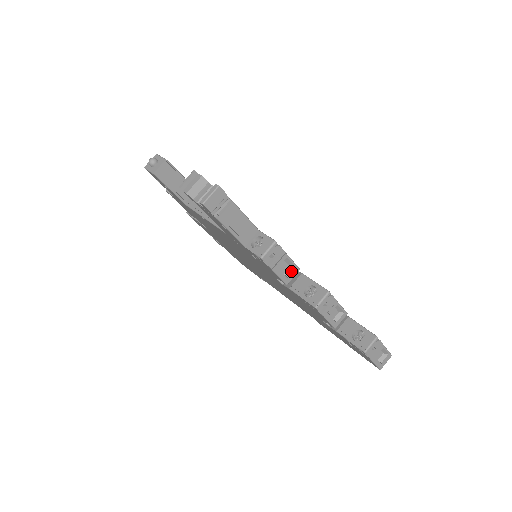
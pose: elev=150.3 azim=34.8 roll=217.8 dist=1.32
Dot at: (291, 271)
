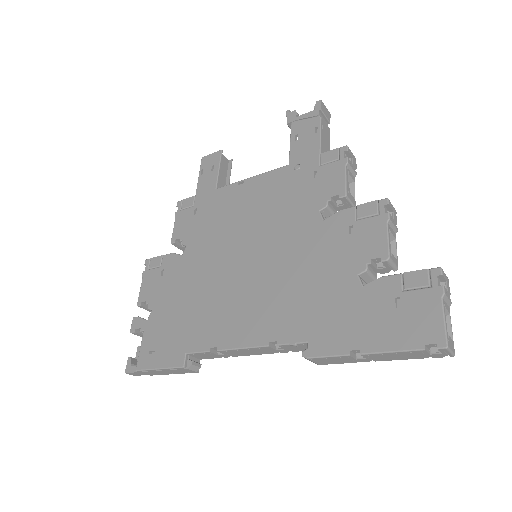
Dot at: (351, 195)
